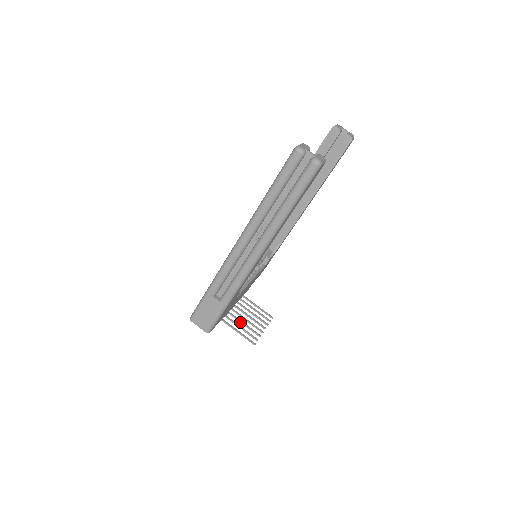
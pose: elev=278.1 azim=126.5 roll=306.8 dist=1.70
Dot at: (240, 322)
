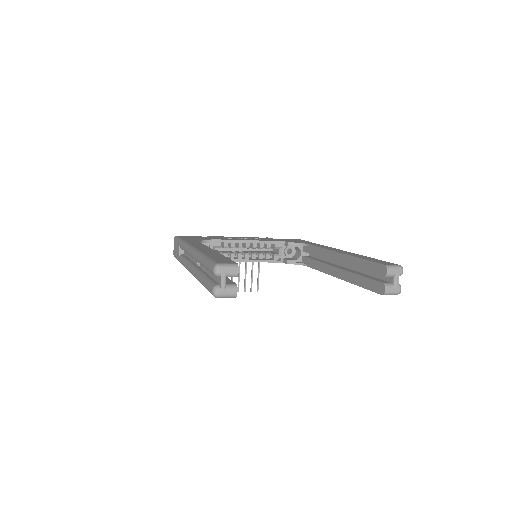
Dot at: occluded
